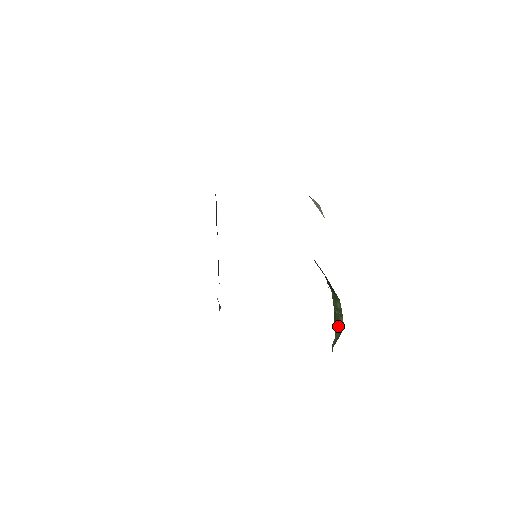
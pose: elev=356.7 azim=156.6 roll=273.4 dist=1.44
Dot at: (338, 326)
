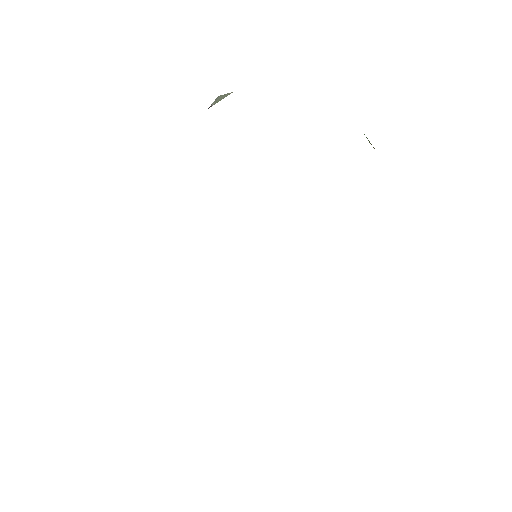
Dot at: occluded
